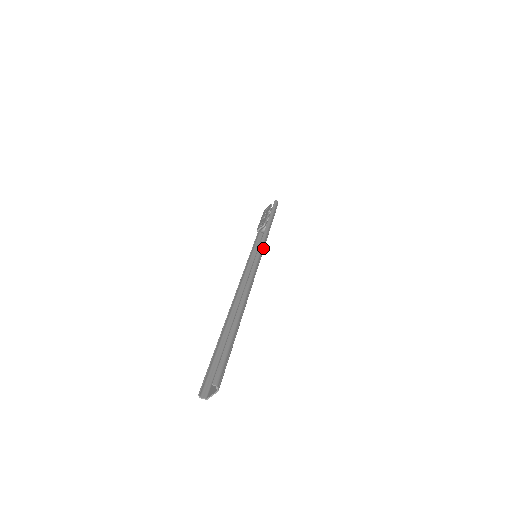
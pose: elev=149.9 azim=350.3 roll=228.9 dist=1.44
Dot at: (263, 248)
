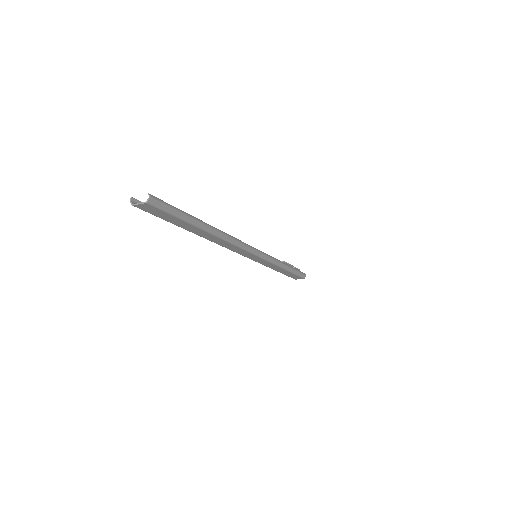
Dot at: (266, 258)
